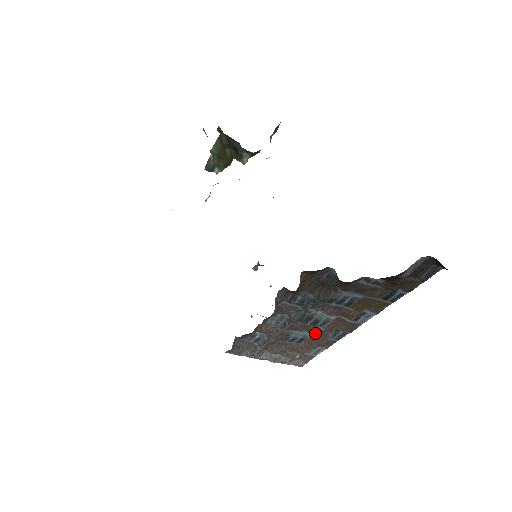
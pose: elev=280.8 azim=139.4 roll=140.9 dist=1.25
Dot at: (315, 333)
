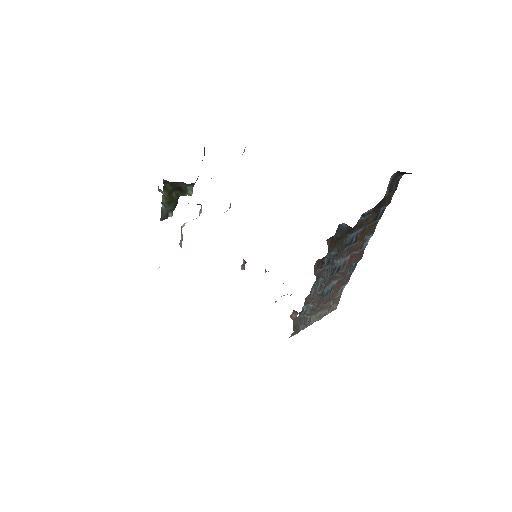
Dot at: (339, 277)
